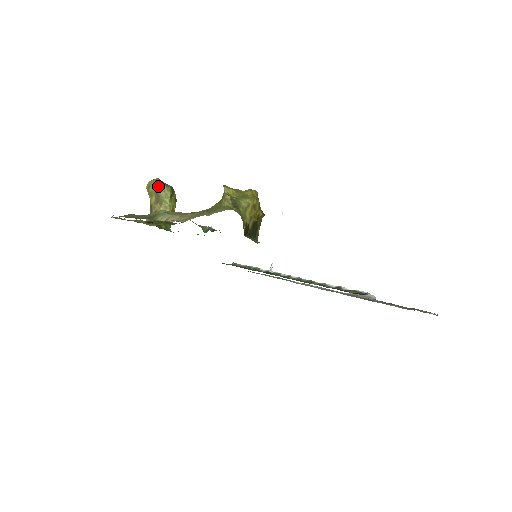
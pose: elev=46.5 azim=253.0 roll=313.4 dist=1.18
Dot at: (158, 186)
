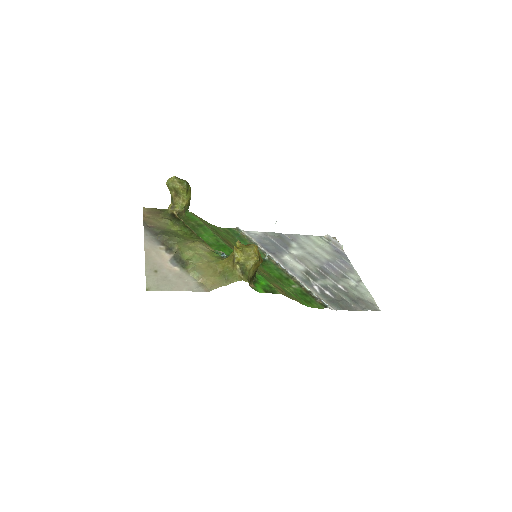
Dot at: (176, 186)
